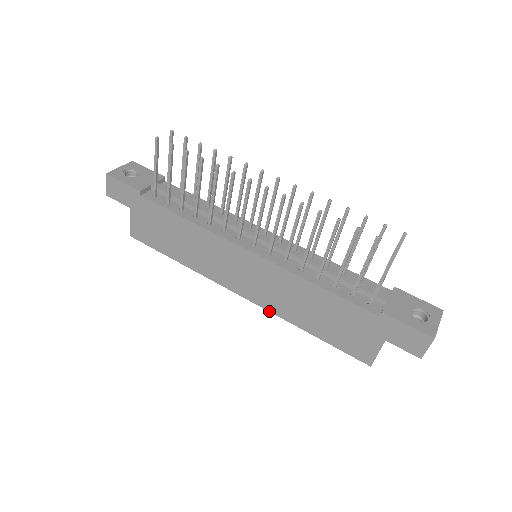
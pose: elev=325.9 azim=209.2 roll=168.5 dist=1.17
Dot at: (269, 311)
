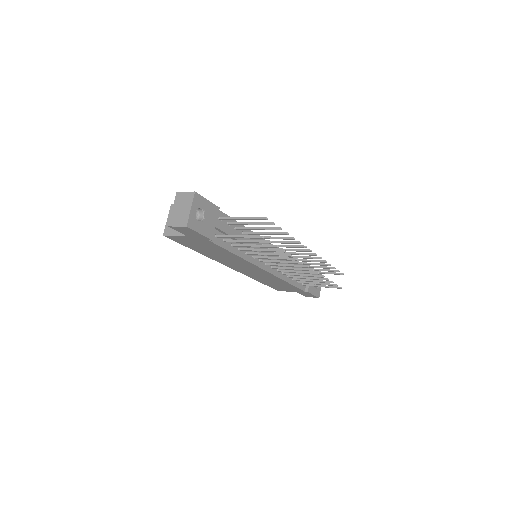
Dot at: occluded
